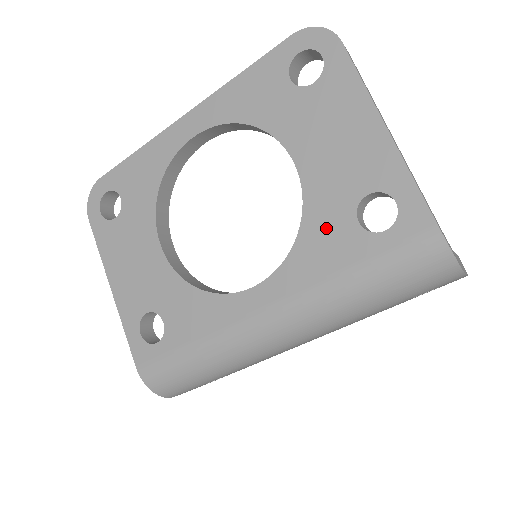
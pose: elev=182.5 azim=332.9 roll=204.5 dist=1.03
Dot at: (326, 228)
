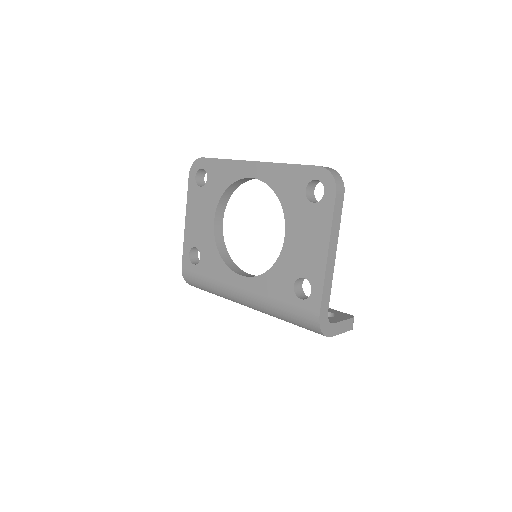
Dot at: (281, 277)
